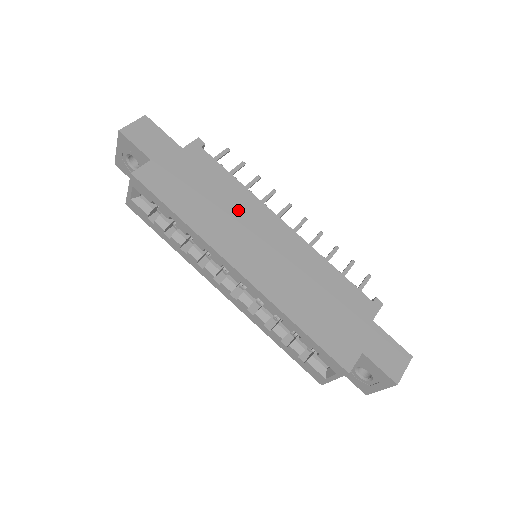
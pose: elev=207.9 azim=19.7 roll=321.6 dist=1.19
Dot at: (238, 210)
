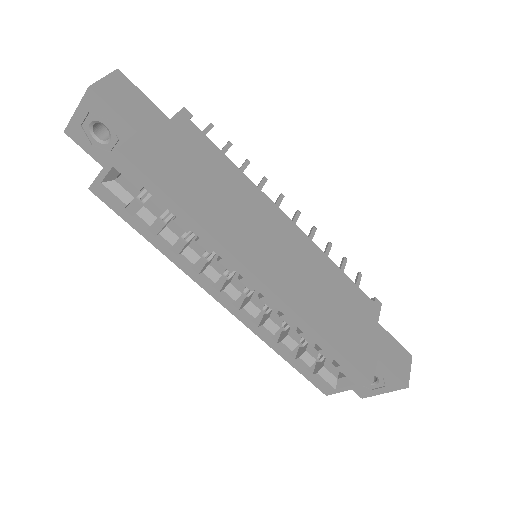
Dot at: (243, 202)
